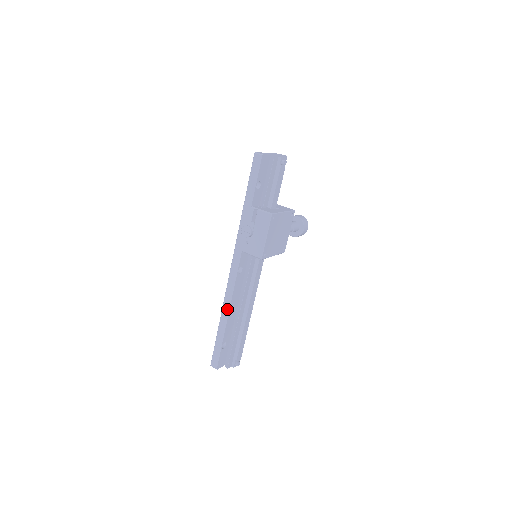
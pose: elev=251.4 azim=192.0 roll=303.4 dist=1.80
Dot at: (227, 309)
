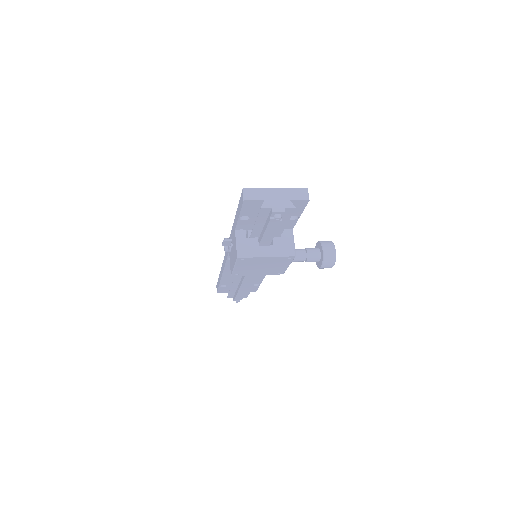
Dot at: (222, 271)
